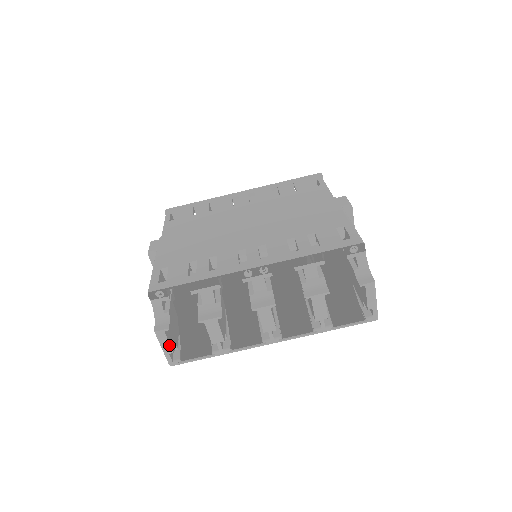
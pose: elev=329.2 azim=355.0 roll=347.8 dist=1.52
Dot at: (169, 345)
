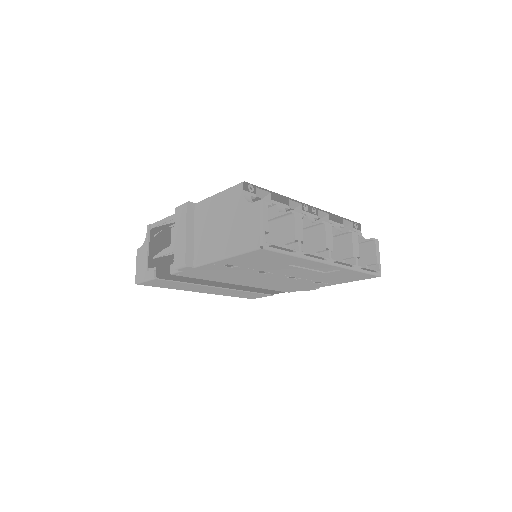
Dot at: (267, 221)
